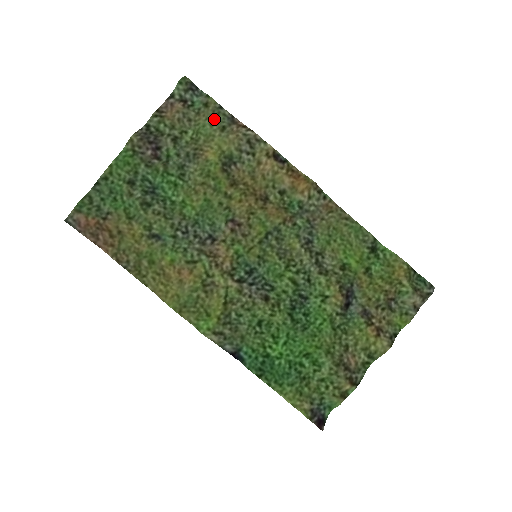
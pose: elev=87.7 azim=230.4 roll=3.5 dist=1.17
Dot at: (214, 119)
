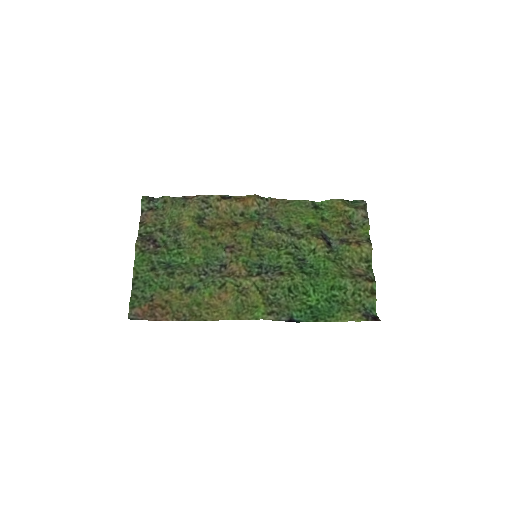
Dot at: (175, 204)
